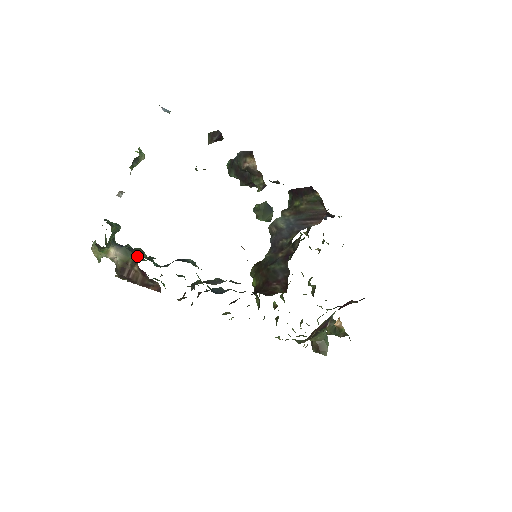
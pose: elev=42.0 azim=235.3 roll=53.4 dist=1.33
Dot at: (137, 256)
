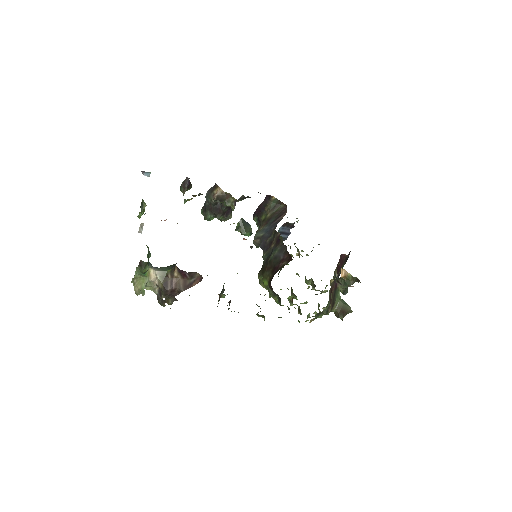
Dot at: (172, 266)
